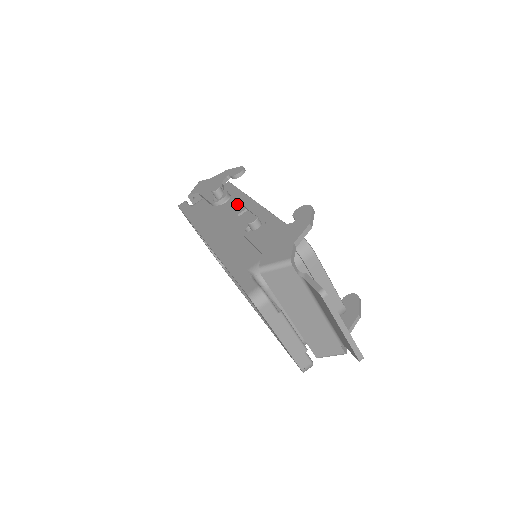
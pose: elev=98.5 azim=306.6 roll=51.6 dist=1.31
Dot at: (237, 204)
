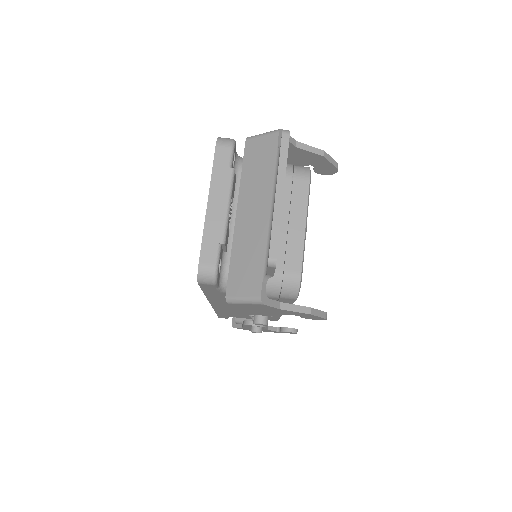
Dot at: occluded
